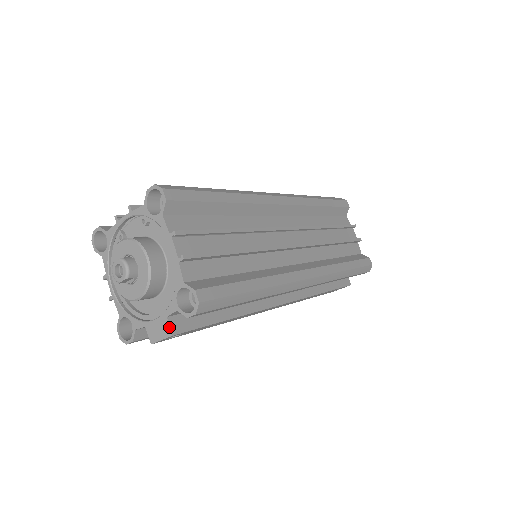
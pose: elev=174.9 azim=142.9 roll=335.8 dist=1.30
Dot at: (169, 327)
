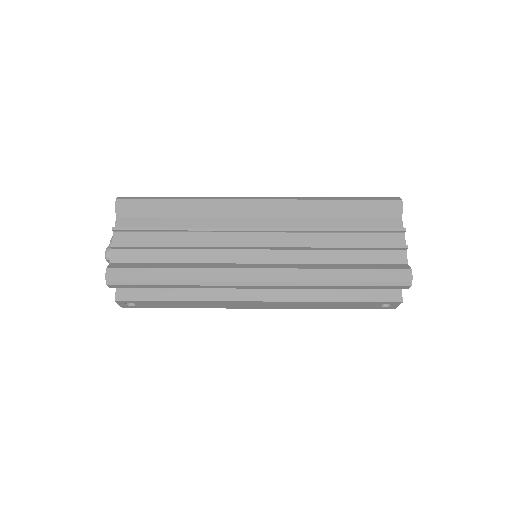
Dot at: (115, 295)
